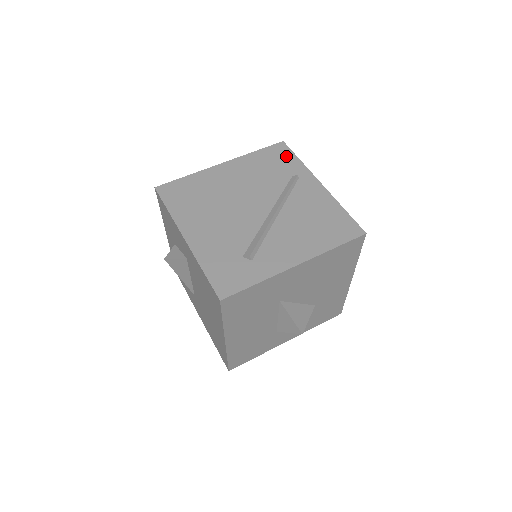
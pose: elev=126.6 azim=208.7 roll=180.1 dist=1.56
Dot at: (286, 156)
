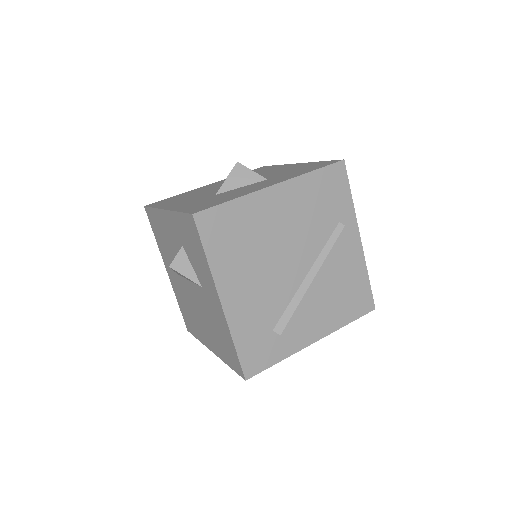
Dot at: (341, 188)
